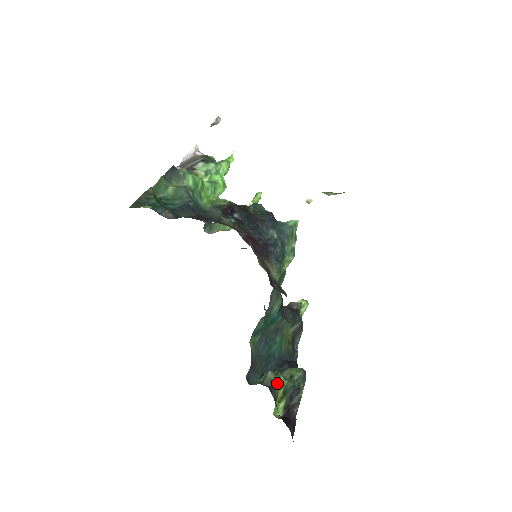
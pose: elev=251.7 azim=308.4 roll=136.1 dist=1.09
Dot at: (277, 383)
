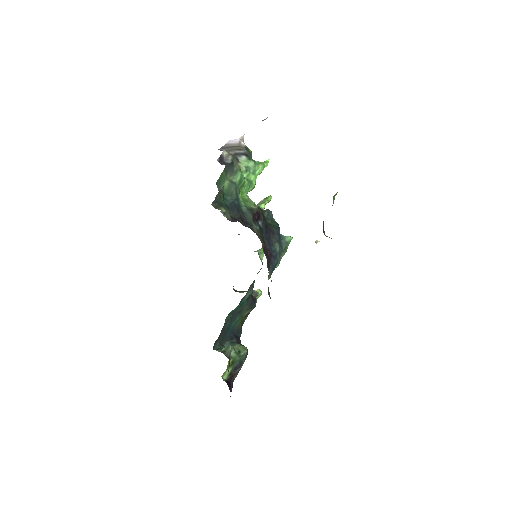
Dot at: occluded
